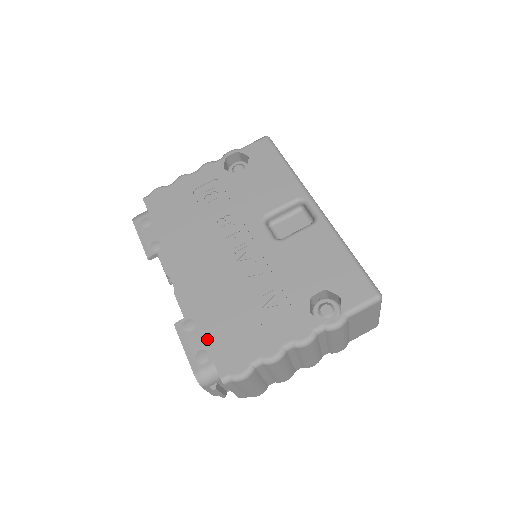
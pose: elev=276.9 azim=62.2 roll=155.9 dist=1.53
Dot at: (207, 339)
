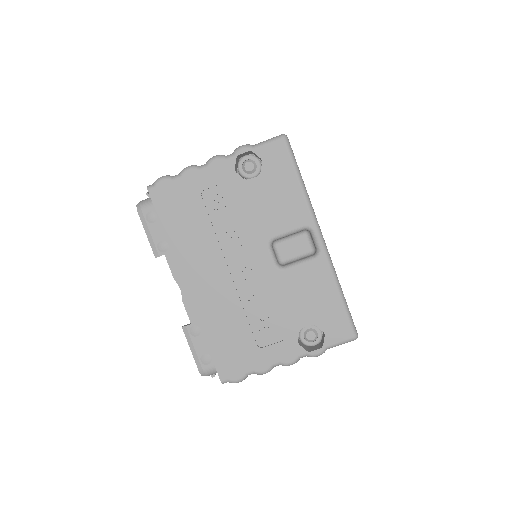
Dot at: (211, 349)
